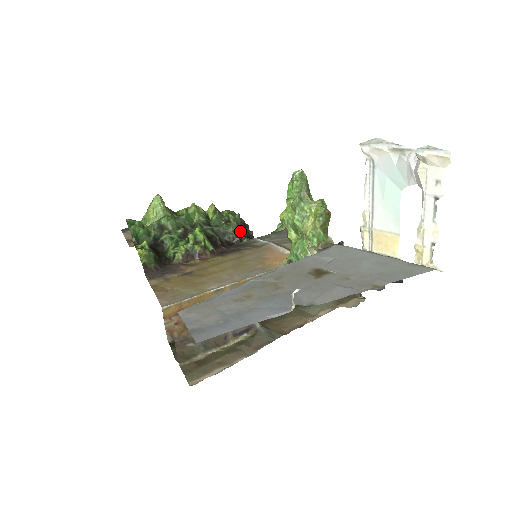
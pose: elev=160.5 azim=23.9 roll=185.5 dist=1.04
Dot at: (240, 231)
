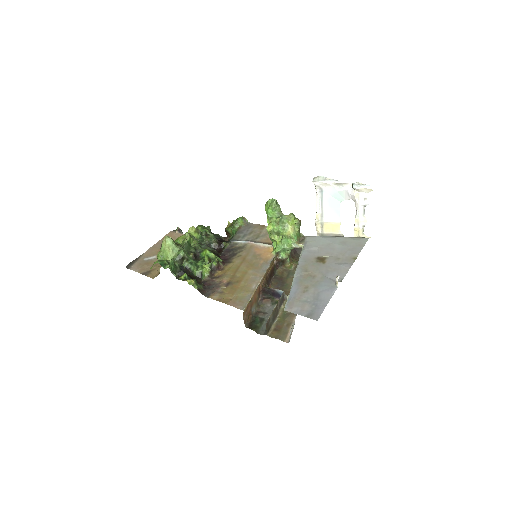
Dot at: occluded
